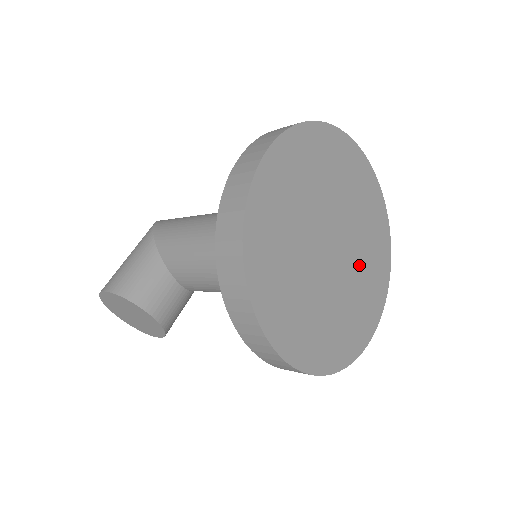
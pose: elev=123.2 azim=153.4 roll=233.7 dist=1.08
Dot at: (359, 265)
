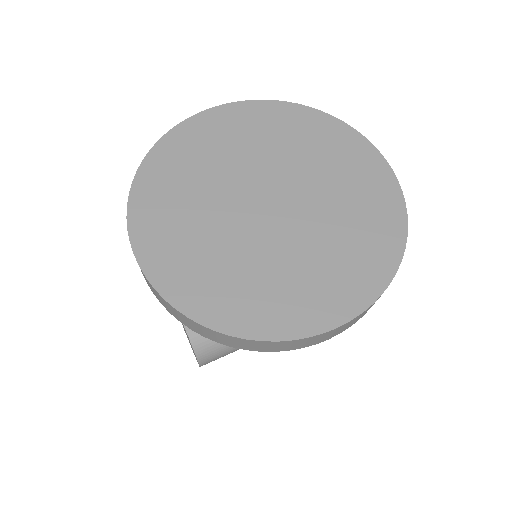
Dot at: (316, 242)
